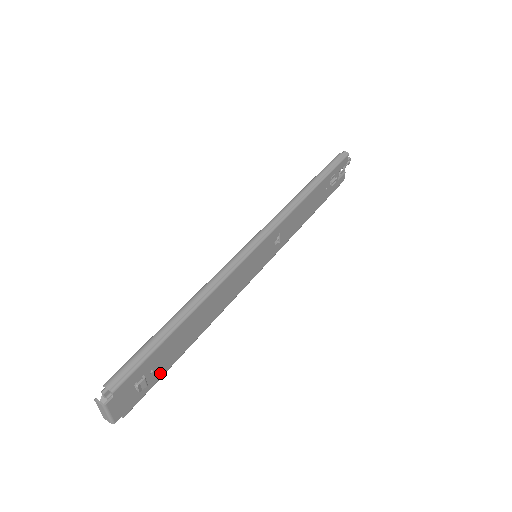
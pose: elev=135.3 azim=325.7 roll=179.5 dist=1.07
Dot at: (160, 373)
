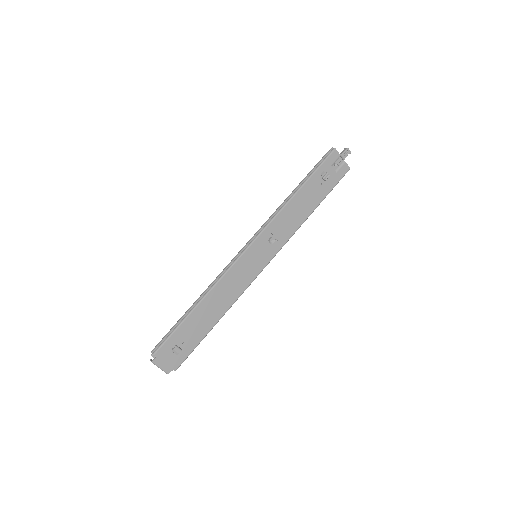
Dot at: (193, 344)
